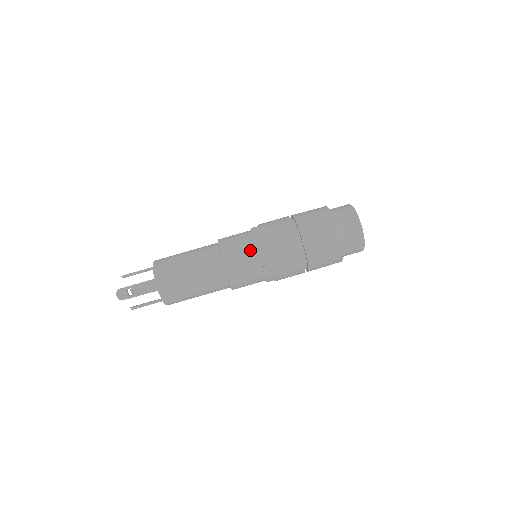
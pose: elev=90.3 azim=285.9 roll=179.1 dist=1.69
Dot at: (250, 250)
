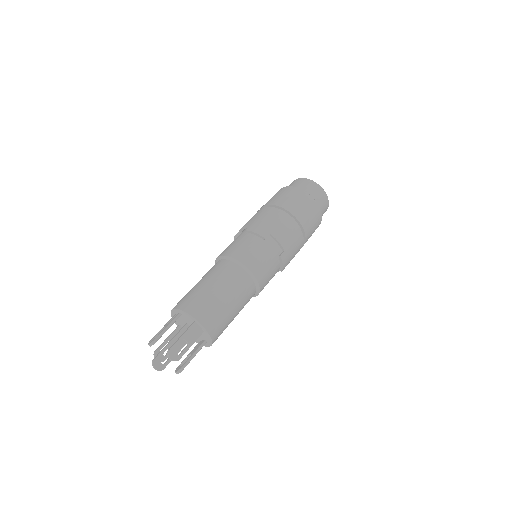
Dot at: (263, 247)
